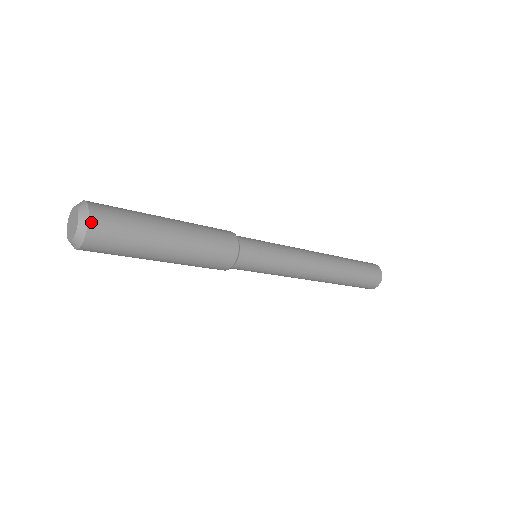
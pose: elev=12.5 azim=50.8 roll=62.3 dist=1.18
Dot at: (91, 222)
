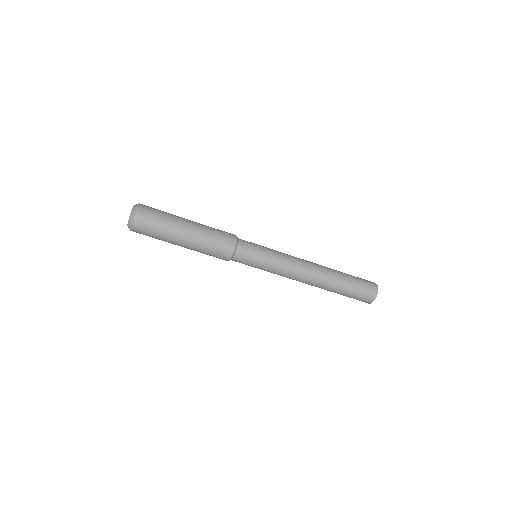
Dot at: (140, 204)
